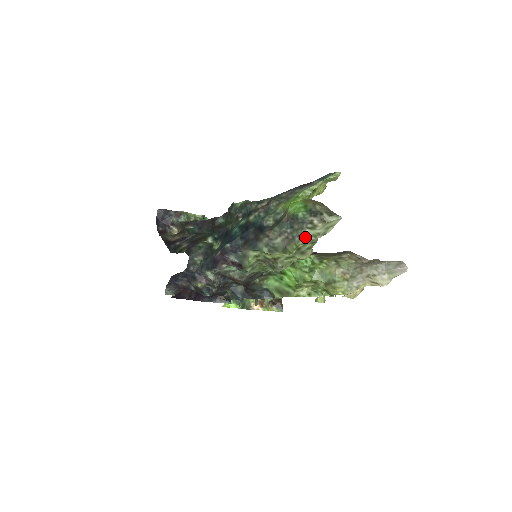
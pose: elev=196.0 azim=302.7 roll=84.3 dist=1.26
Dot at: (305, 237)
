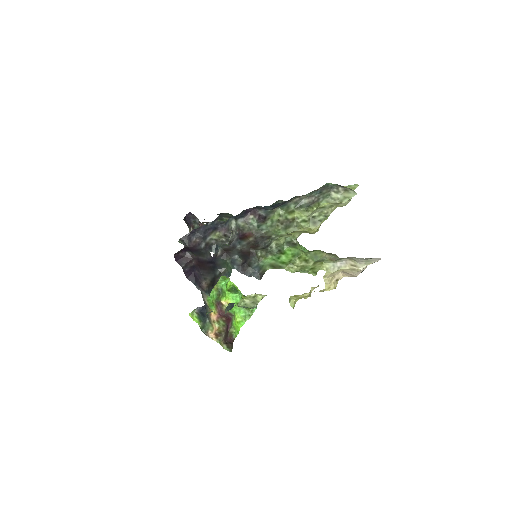
Dot at: (329, 197)
